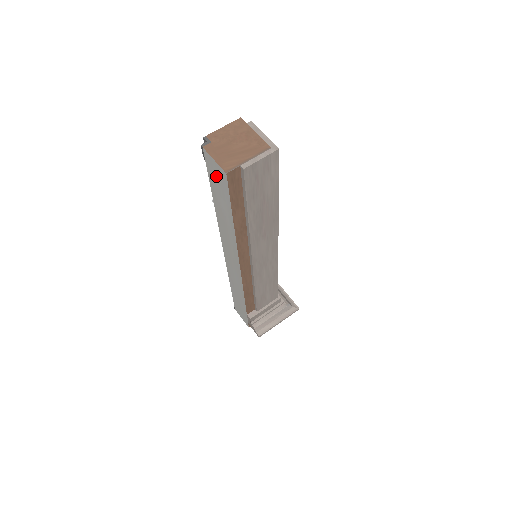
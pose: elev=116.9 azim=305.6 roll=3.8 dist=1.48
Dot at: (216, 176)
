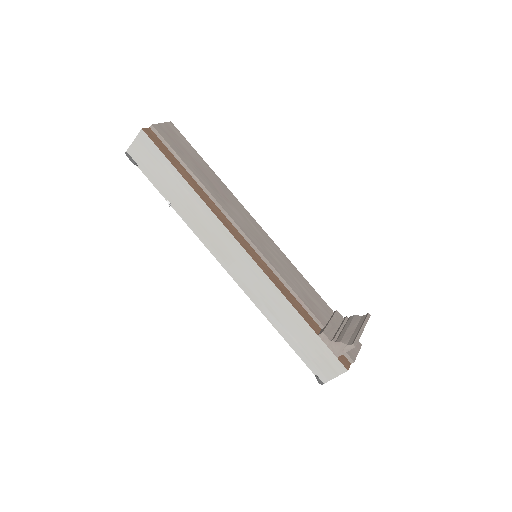
Dot at: (145, 156)
